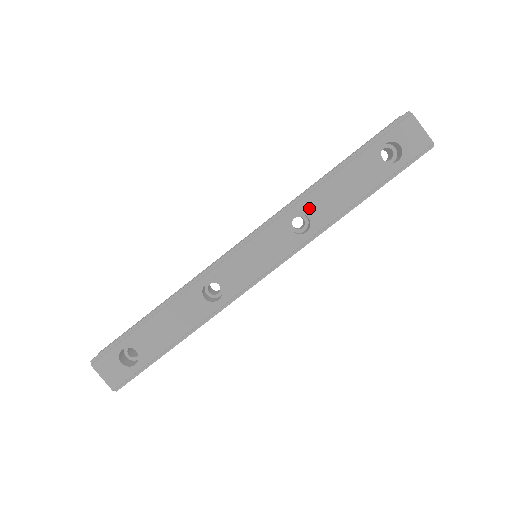
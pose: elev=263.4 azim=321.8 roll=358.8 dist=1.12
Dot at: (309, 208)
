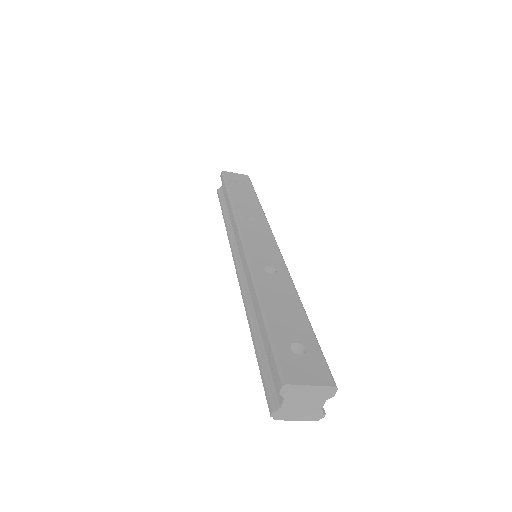
Dot at: occluded
